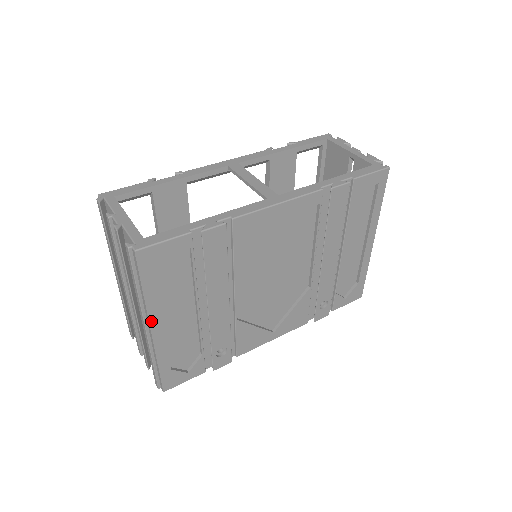
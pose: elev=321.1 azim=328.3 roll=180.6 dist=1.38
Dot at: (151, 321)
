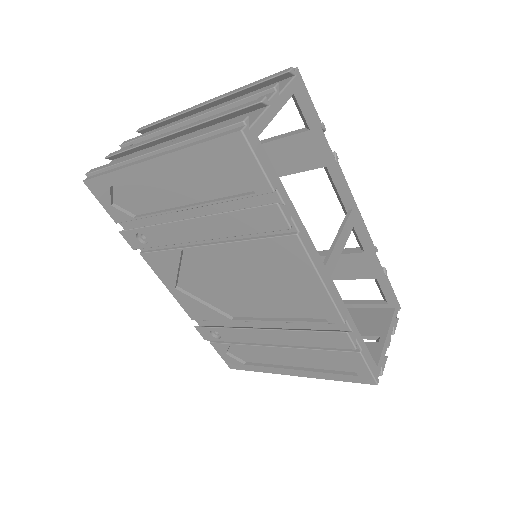
Dot at: (161, 158)
